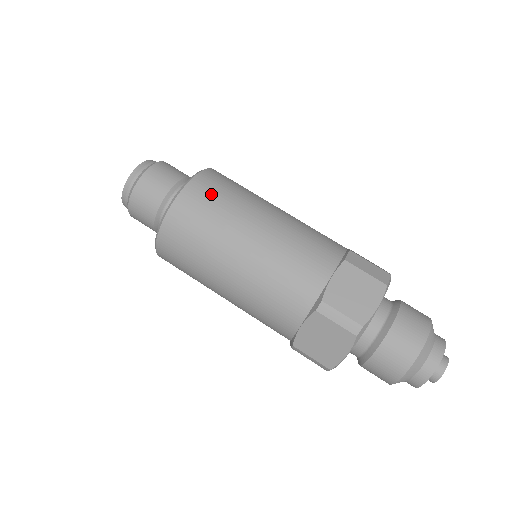
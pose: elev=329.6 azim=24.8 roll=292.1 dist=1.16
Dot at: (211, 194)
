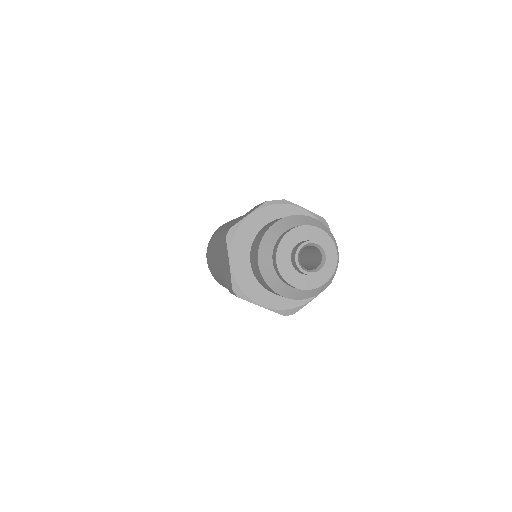
Dot at: occluded
